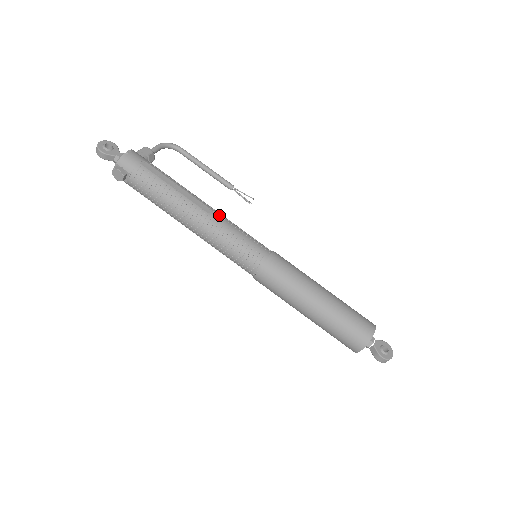
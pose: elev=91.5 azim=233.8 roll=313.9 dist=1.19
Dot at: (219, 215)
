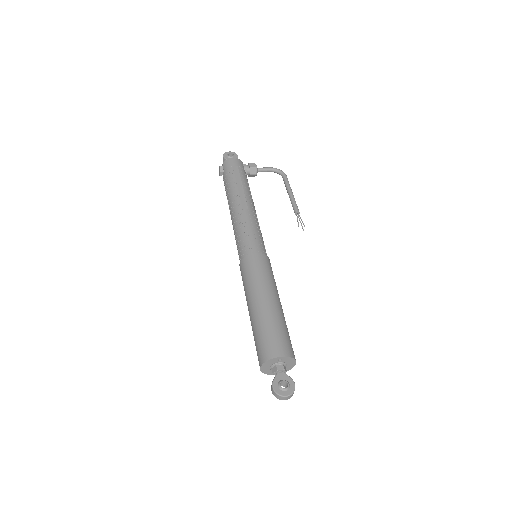
Dot at: (250, 214)
